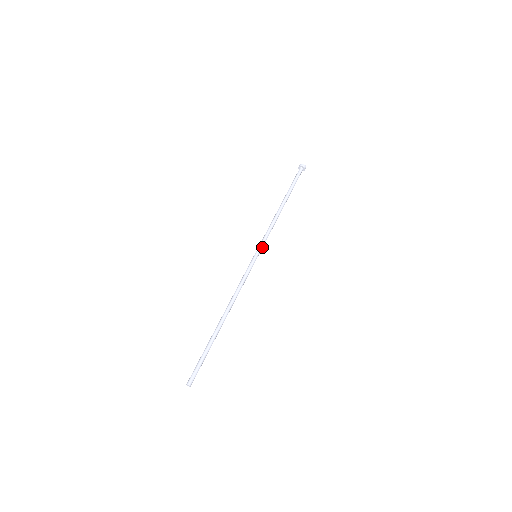
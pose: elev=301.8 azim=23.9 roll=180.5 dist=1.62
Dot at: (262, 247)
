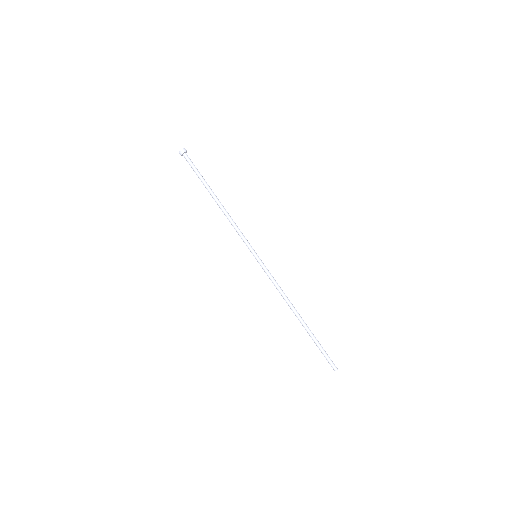
Dot at: (250, 246)
